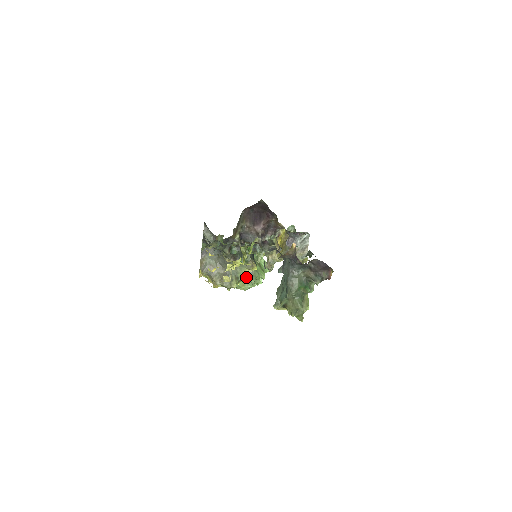
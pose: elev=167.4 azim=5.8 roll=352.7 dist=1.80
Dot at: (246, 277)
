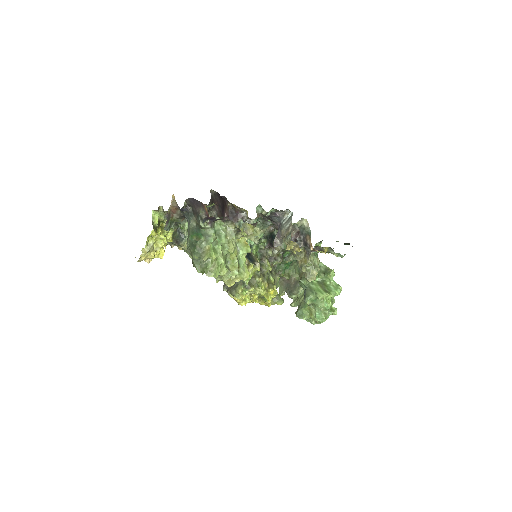
Dot at: (270, 288)
